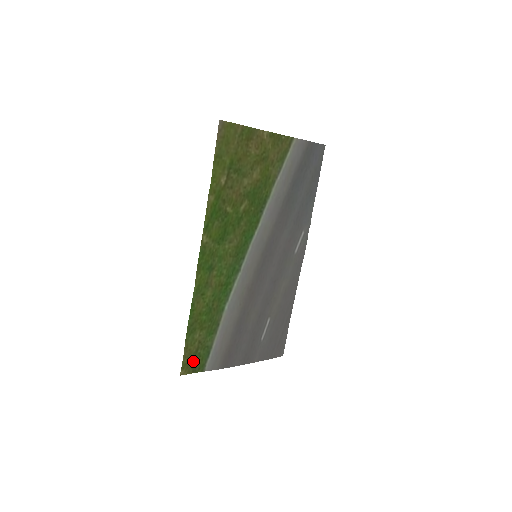
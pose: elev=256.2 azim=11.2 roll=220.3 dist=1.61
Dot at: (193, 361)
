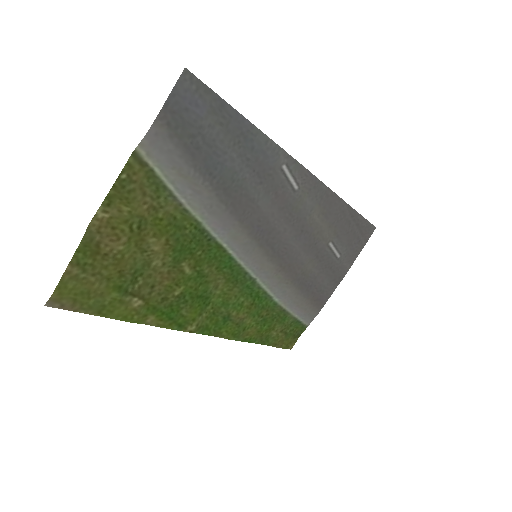
Dot at: (291, 337)
